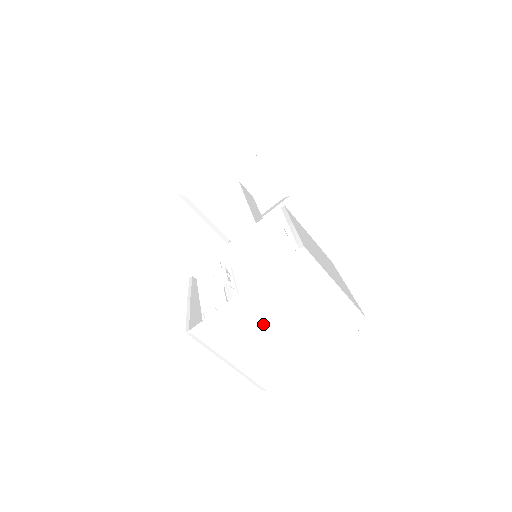
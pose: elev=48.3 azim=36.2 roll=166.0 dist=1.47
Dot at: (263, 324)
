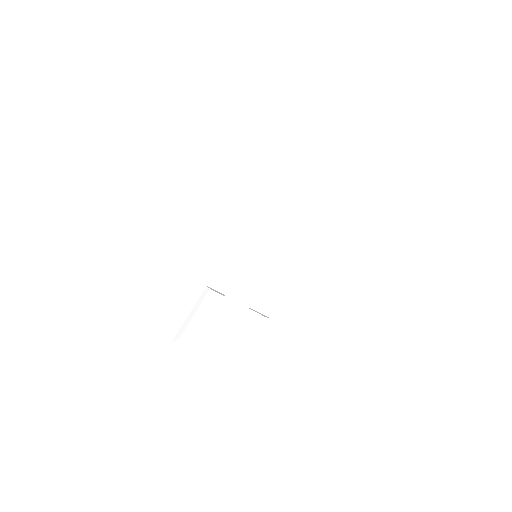
Dot at: (273, 171)
